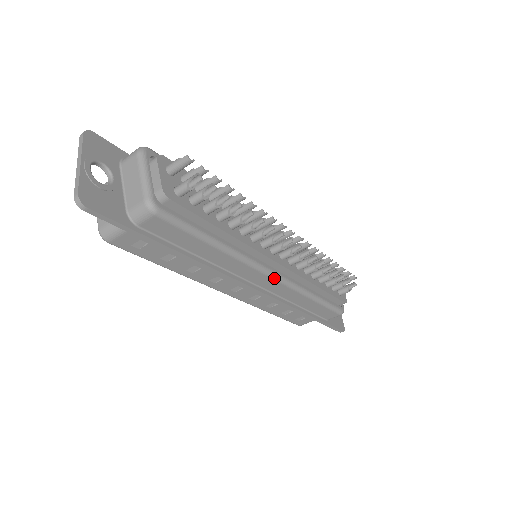
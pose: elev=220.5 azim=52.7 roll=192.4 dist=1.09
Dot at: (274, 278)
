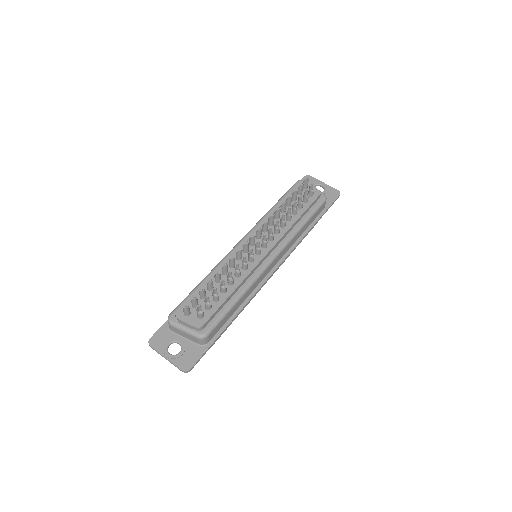
Dot at: (275, 259)
